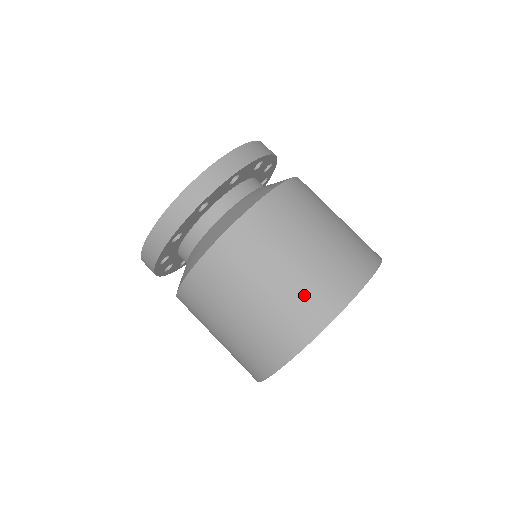
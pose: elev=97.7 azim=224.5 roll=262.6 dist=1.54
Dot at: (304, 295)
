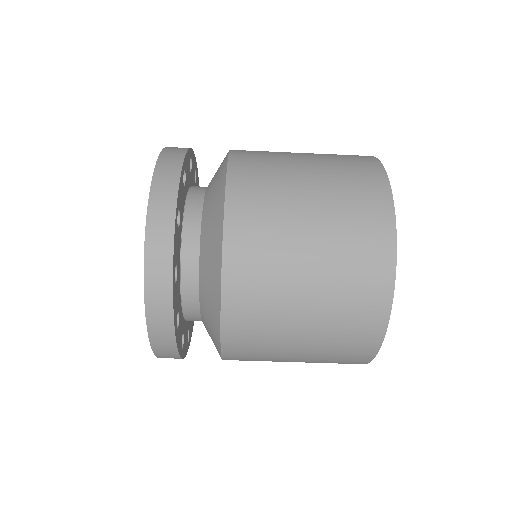
Dot at: (349, 272)
